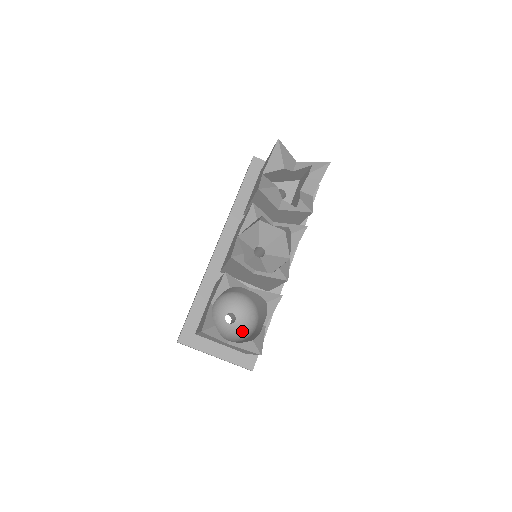
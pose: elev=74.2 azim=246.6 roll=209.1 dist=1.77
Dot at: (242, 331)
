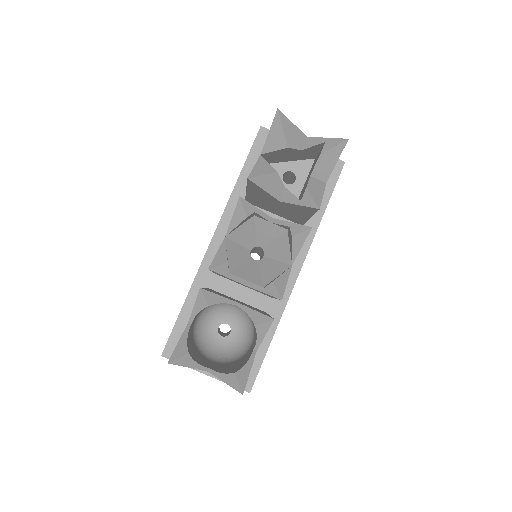
Dot at: (237, 347)
